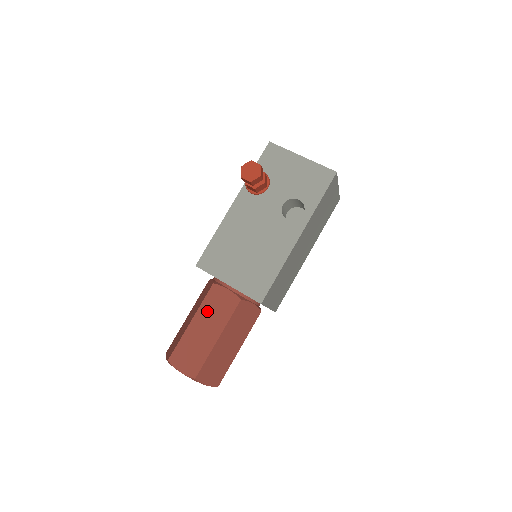
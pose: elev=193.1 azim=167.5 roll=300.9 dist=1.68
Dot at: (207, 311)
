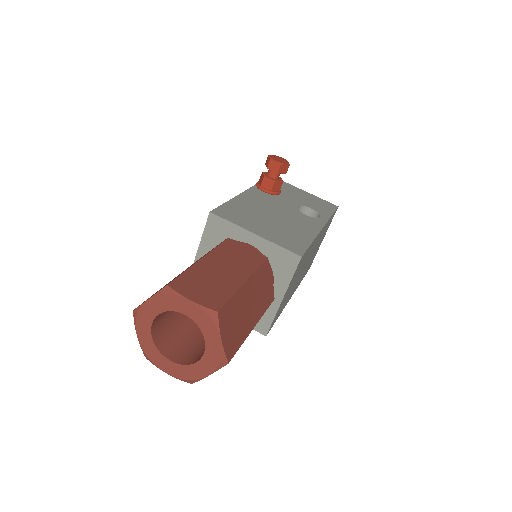
Dot at: (224, 255)
